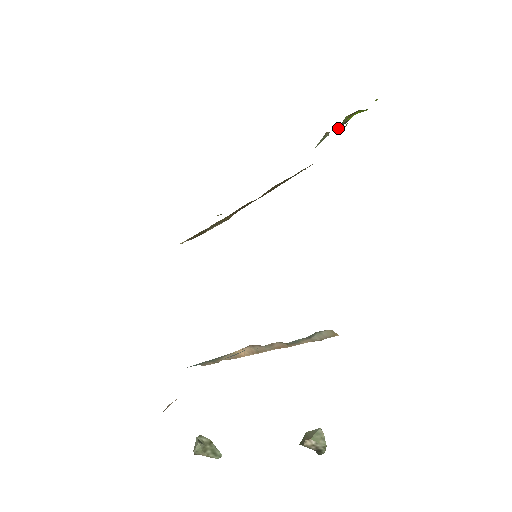
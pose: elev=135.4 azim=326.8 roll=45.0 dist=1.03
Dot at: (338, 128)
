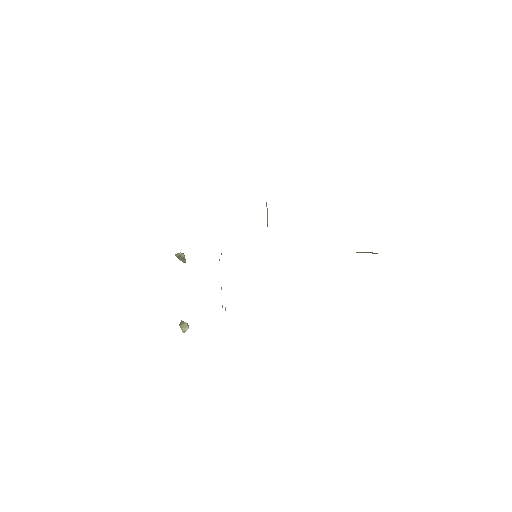
Dot at: occluded
